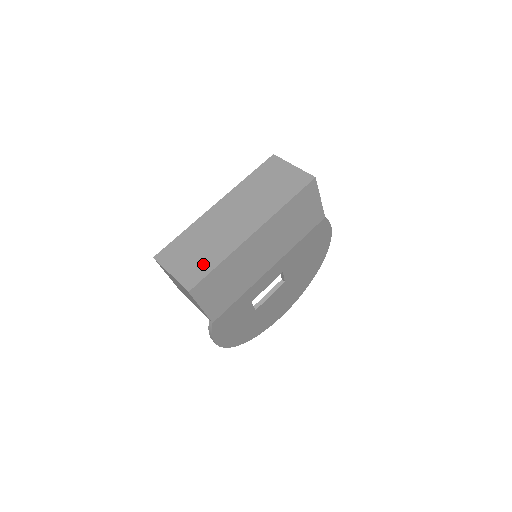
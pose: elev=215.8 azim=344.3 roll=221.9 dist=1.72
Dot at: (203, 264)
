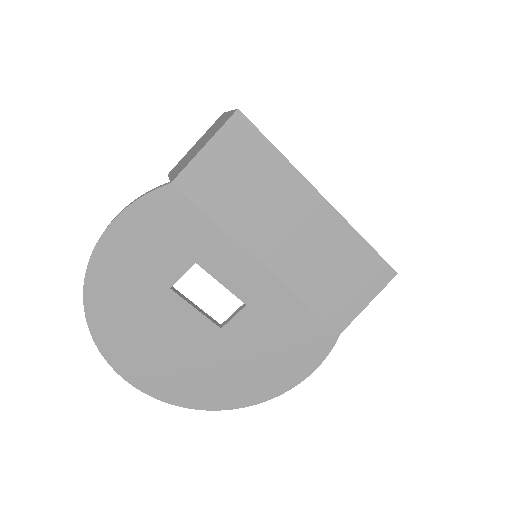
Dot at: occluded
